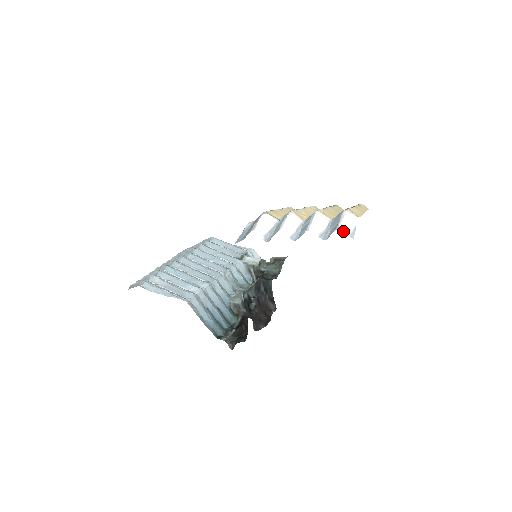
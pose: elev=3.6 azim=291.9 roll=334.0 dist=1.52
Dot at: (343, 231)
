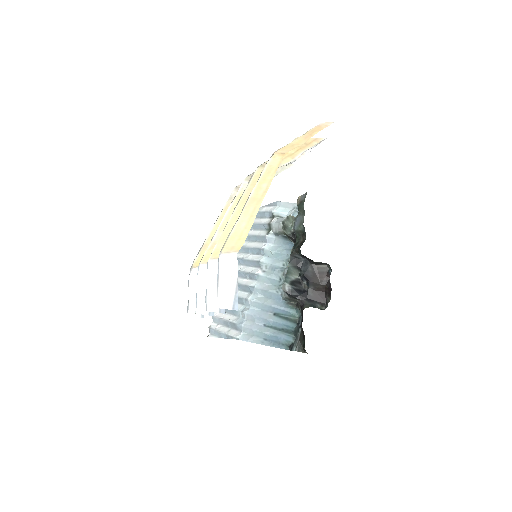
Dot at: (223, 307)
